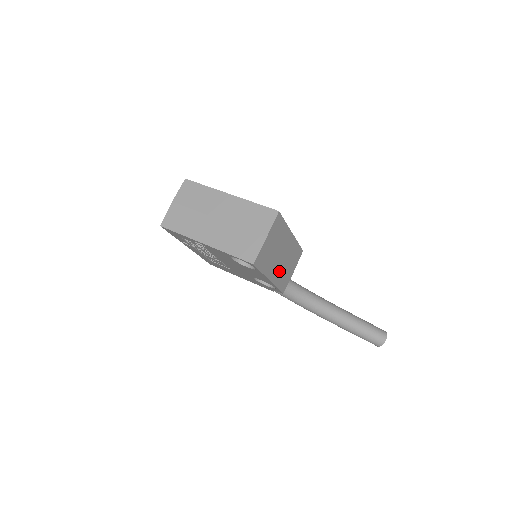
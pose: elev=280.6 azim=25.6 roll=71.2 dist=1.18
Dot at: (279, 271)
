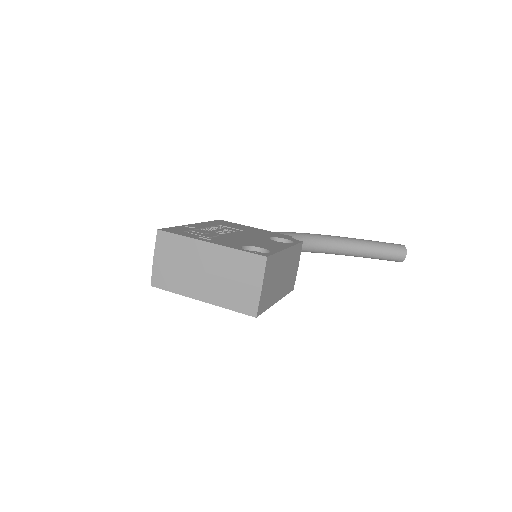
Dot at: (284, 285)
